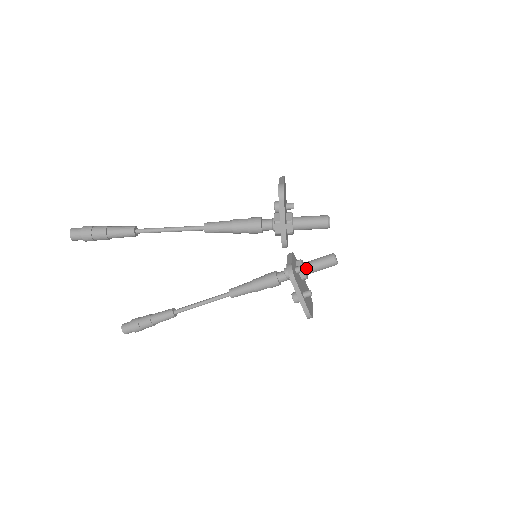
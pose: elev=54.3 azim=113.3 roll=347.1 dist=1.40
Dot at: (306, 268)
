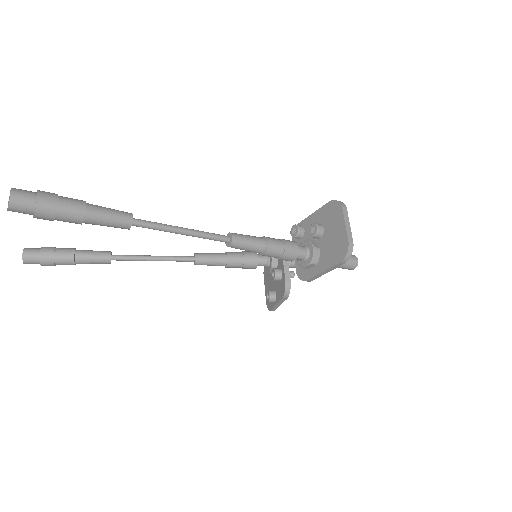
Dot at: (291, 265)
